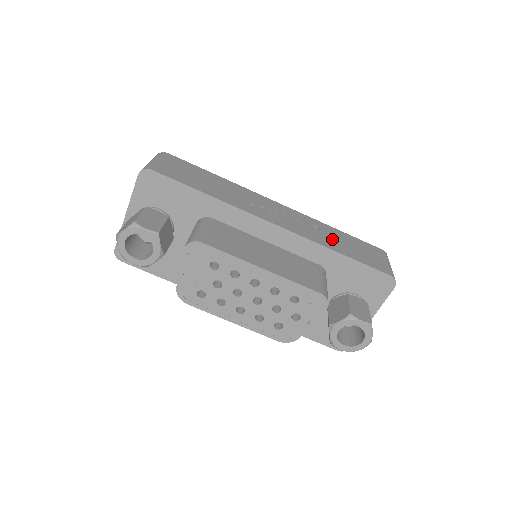
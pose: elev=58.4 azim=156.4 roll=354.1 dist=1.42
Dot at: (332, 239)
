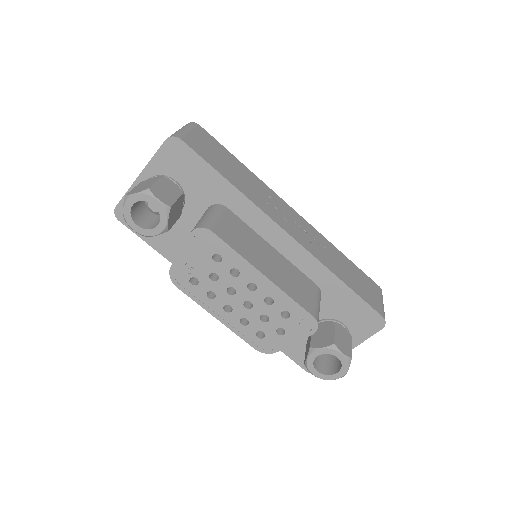
Dot at: (337, 263)
